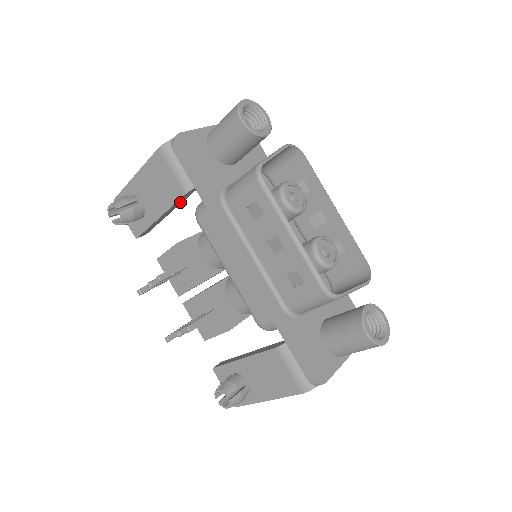
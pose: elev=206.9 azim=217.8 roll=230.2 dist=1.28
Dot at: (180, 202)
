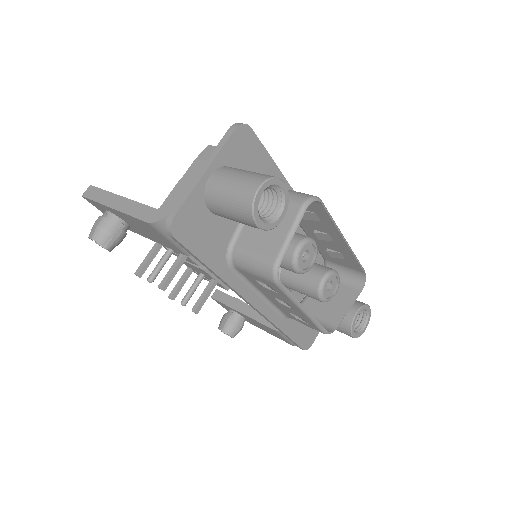
Dot at: occluded
